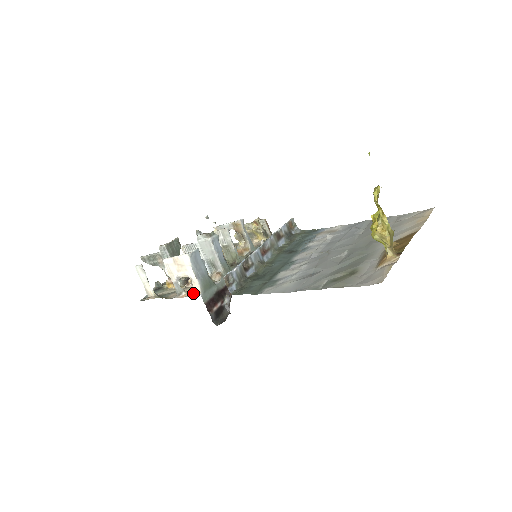
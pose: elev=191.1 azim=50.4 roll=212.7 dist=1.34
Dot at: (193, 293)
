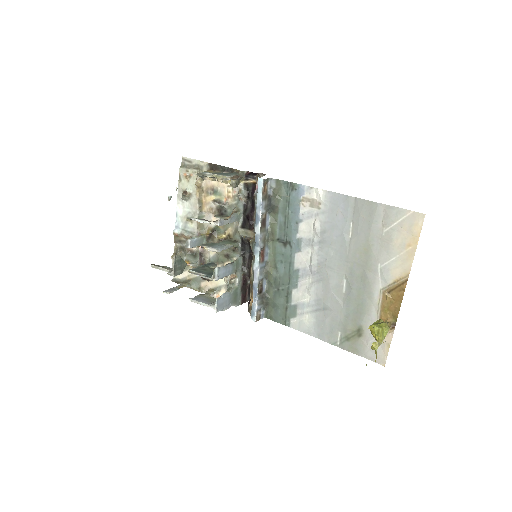
Dot at: occluded
